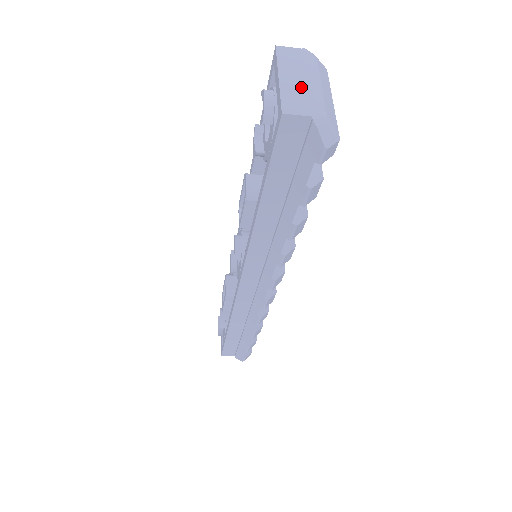
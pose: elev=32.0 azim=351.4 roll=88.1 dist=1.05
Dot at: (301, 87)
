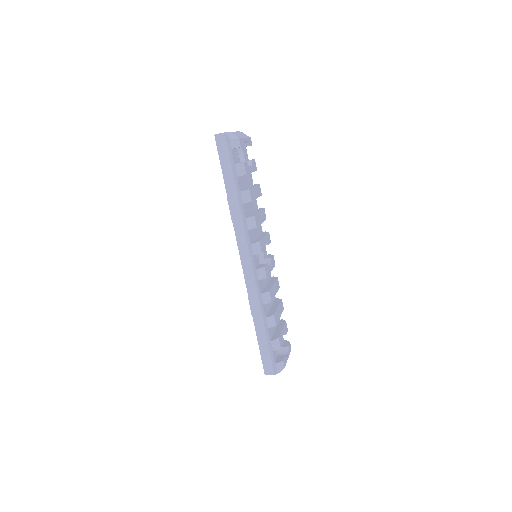
Dot at: occluded
